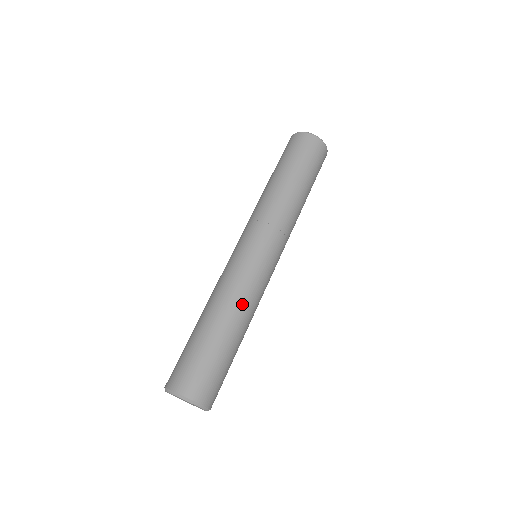
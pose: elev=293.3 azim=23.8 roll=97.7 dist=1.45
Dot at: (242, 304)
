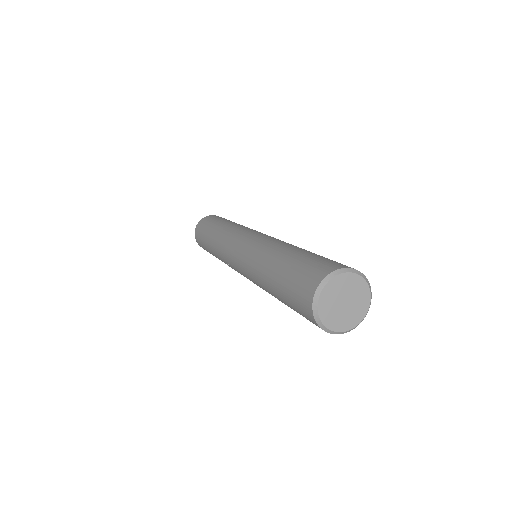
Dot at: occluded
